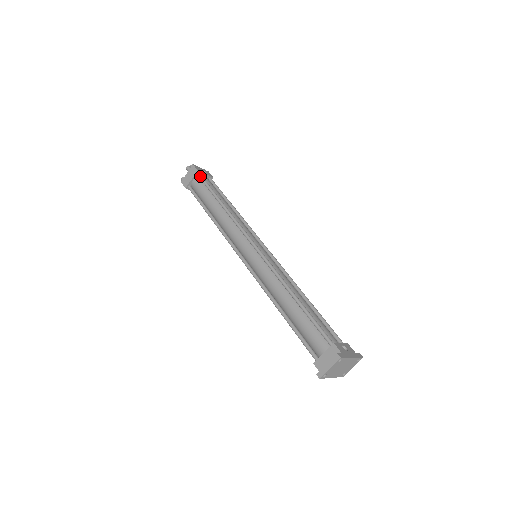
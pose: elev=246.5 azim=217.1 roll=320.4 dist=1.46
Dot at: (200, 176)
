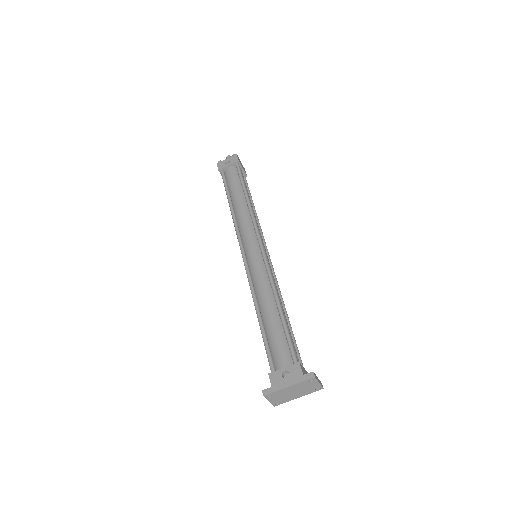
Dot at: occluded
